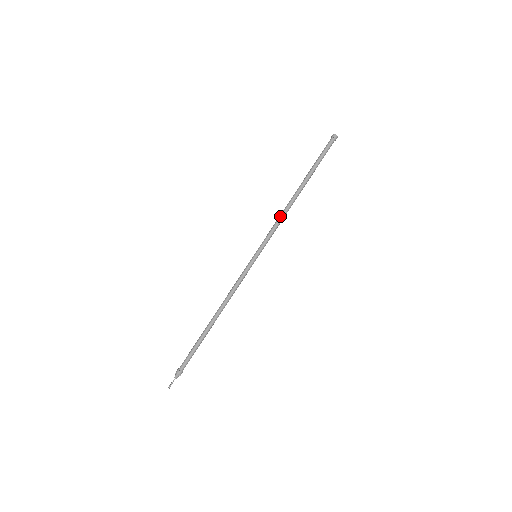
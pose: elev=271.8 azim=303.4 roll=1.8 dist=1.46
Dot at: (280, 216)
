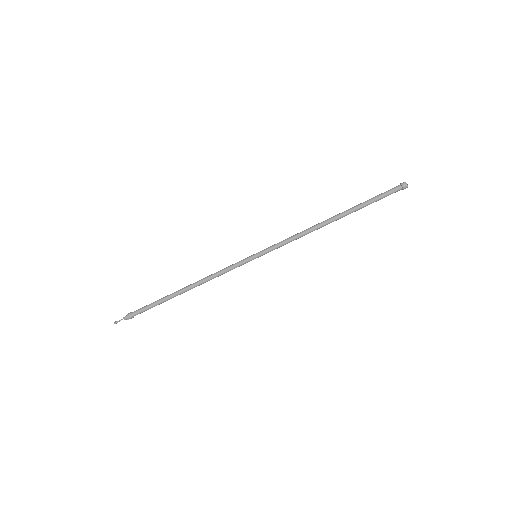
Dot at: (301, 233)
